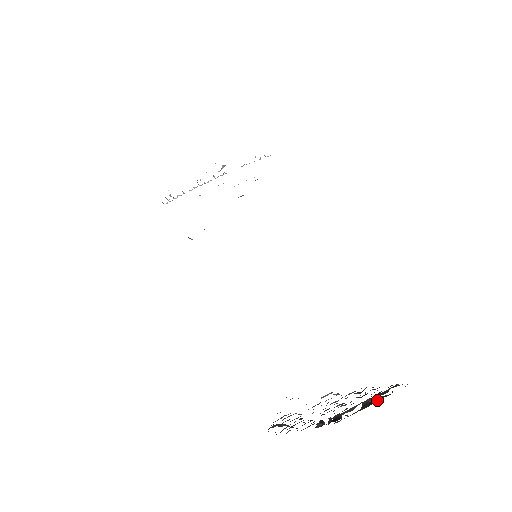
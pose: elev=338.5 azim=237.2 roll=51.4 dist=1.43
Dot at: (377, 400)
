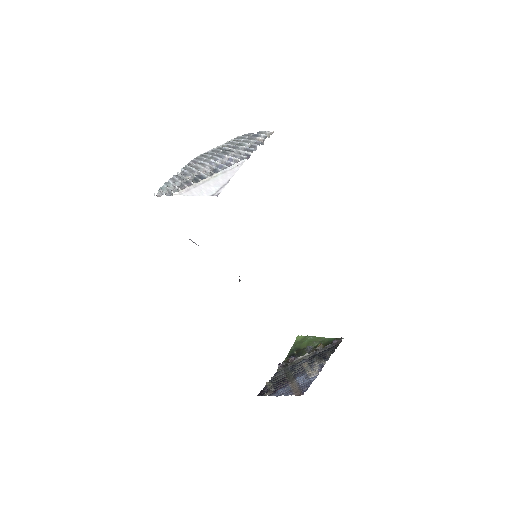
Dot at: (321, 348)
